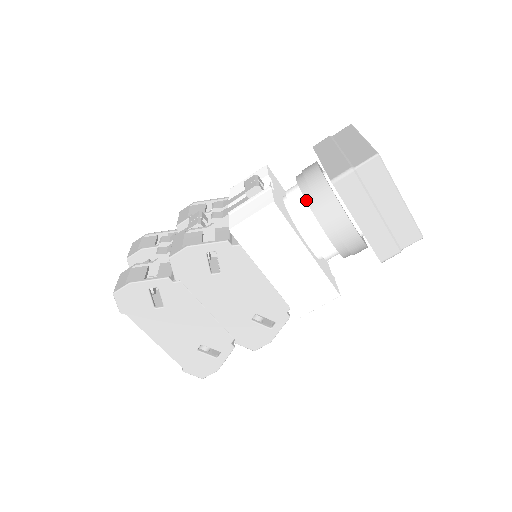
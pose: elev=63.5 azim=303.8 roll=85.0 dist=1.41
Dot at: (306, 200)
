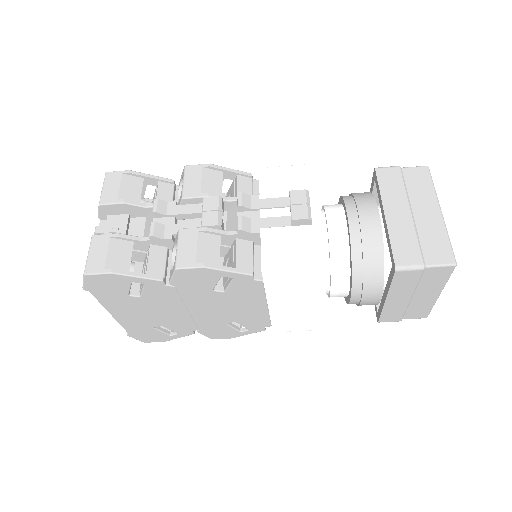
Dot at: (352, 256)
